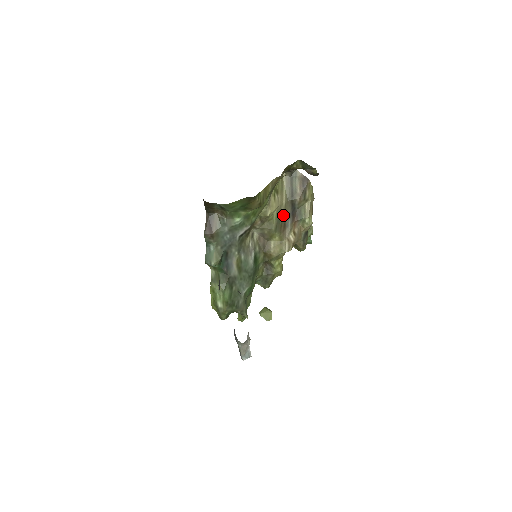
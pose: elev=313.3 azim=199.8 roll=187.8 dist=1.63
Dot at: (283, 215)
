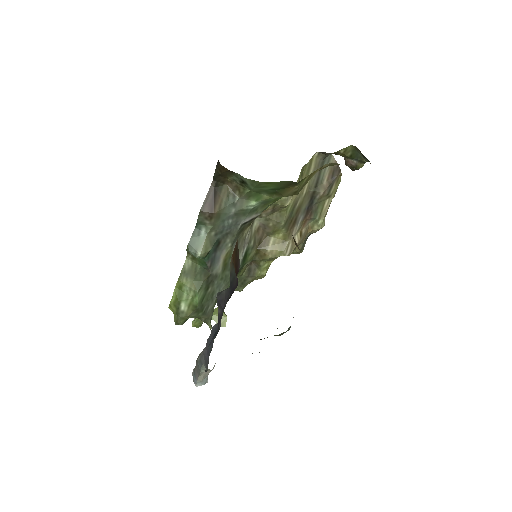
Dot at: (298, 208)
